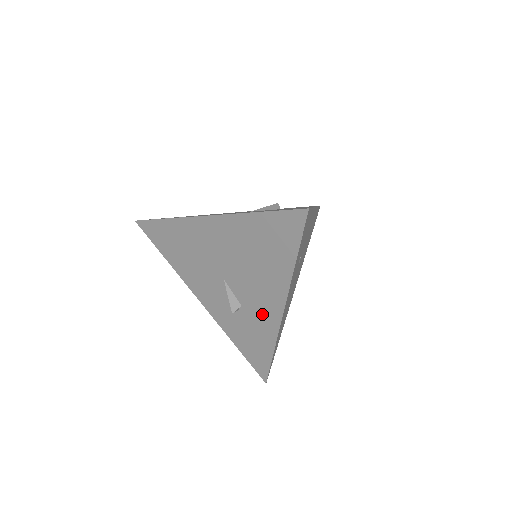
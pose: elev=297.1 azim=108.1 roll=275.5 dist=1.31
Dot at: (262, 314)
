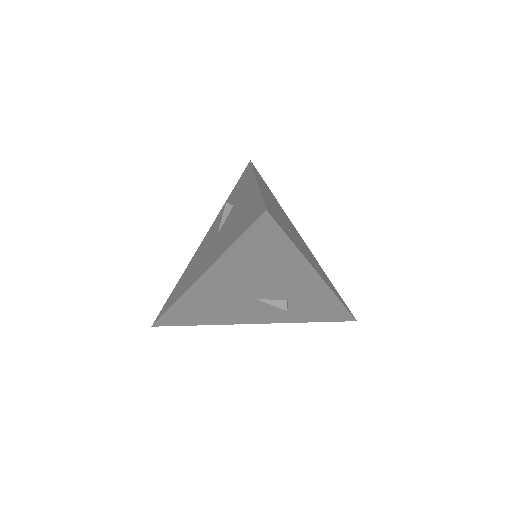
Dot at: (307, 292)
